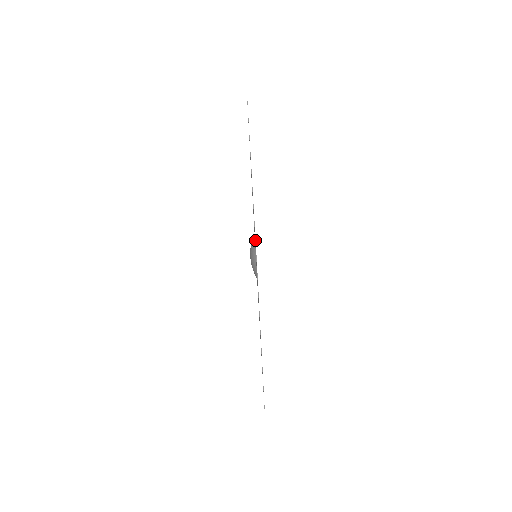
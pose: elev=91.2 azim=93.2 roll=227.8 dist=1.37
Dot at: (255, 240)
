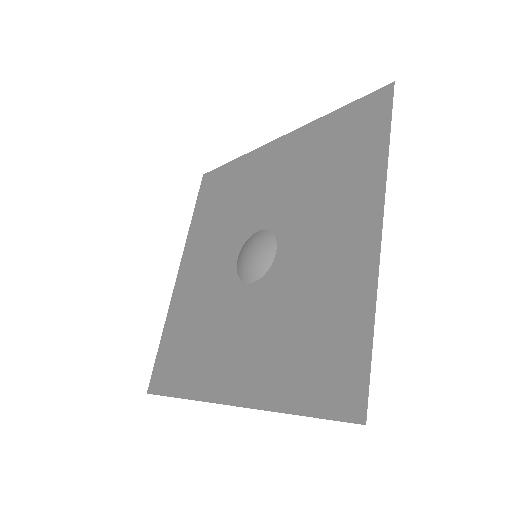
Dot at: occluded
